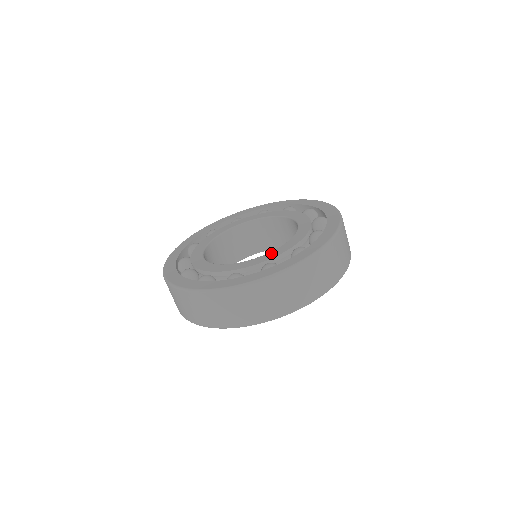
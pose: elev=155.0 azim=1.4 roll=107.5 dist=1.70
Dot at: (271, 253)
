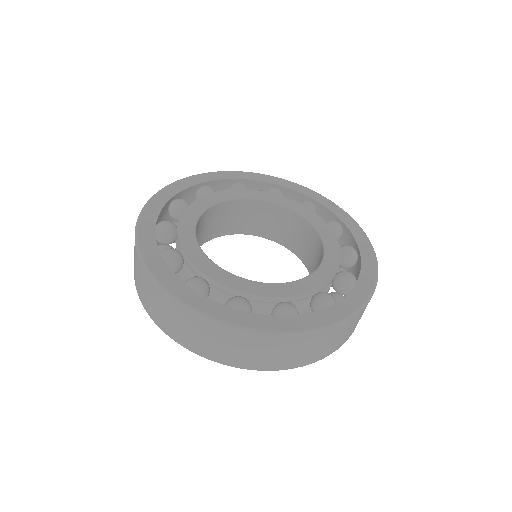
Dot at: (292, 285)
